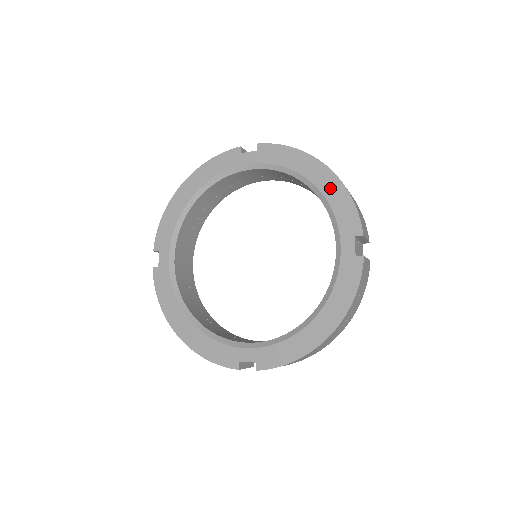
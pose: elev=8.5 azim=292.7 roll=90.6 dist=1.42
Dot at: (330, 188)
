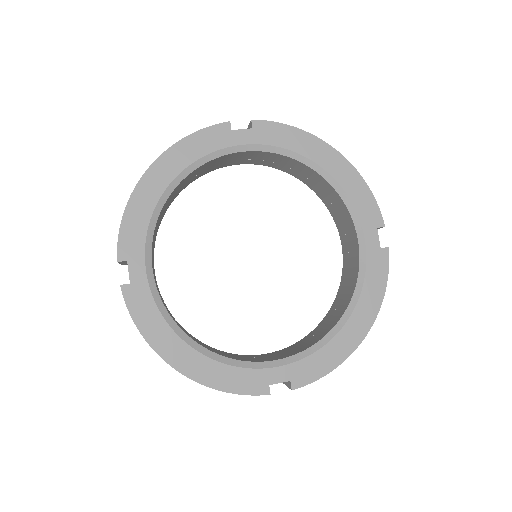
Dot at: (345, 176)
